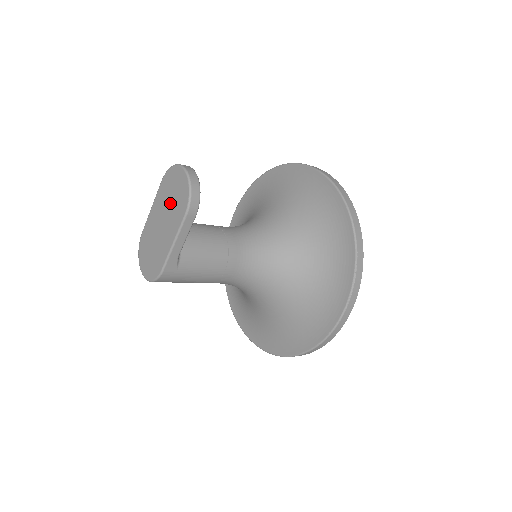
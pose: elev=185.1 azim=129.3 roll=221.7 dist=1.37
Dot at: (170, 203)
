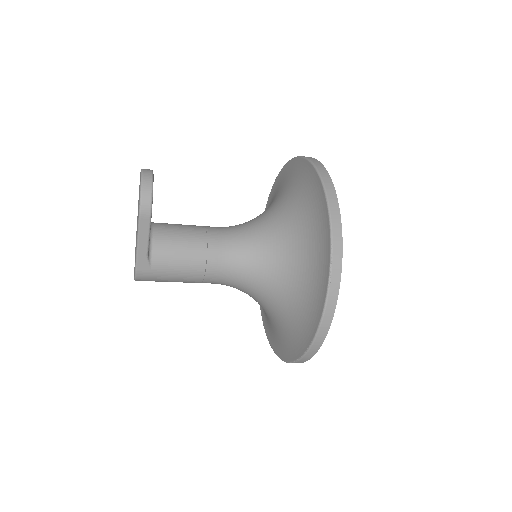
Dot at: (138, 206)
